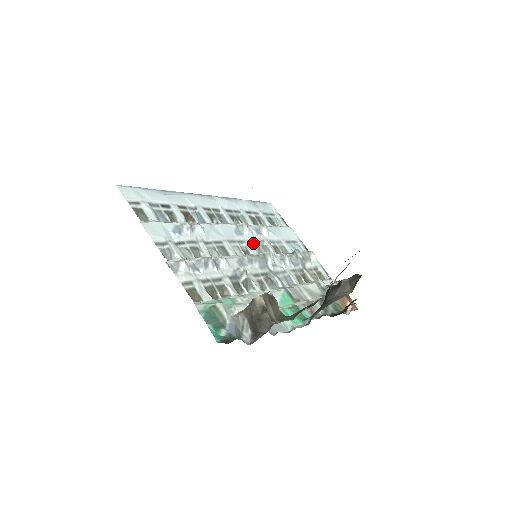
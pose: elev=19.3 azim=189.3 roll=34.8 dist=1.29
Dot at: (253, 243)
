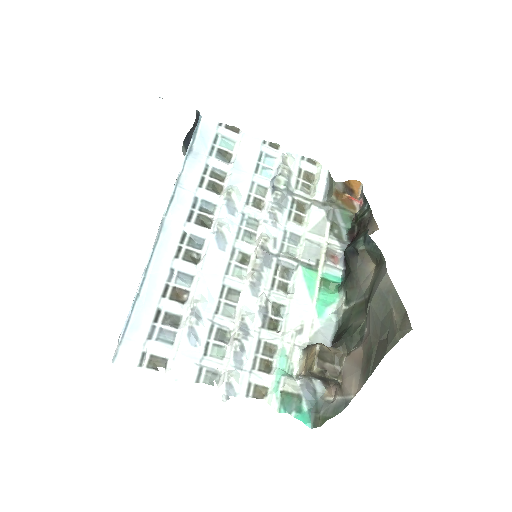
Dot at: (240, 235)
